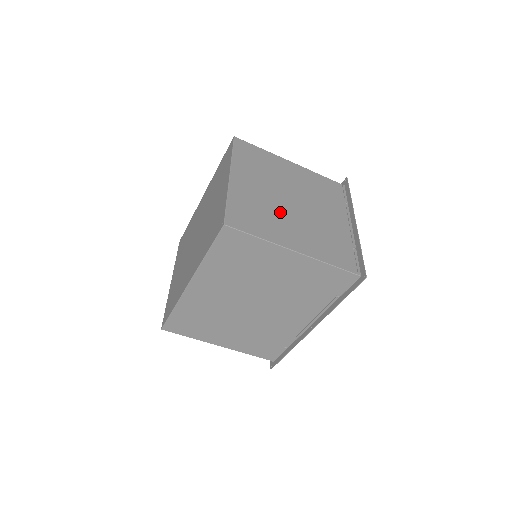
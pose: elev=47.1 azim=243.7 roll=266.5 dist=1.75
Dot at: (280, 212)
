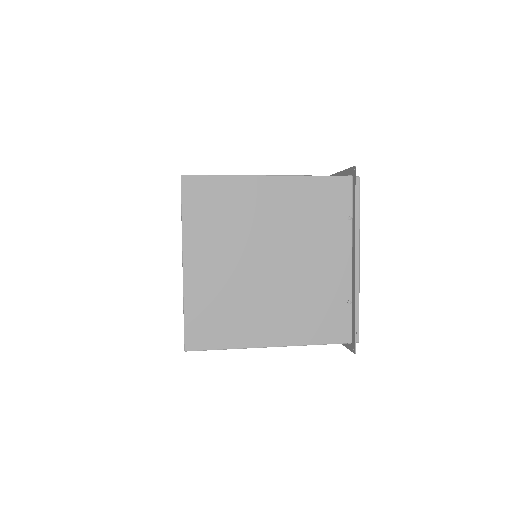
Dot at: (251, 293)
